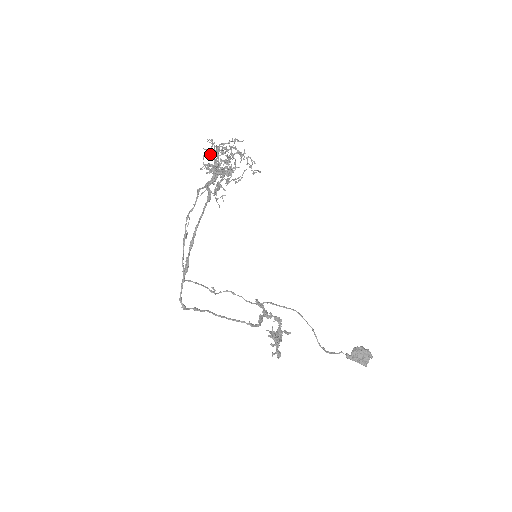
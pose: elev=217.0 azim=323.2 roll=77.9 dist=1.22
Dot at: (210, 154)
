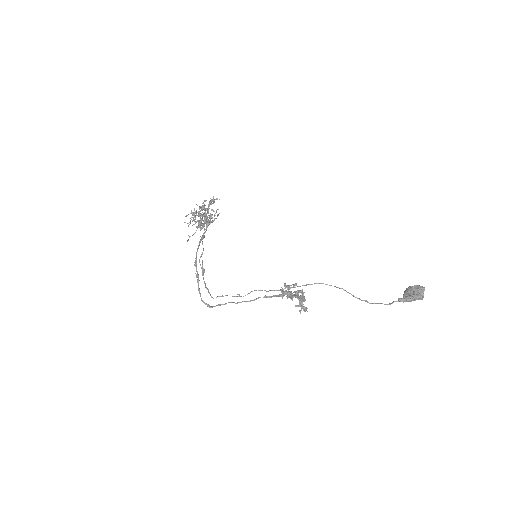
Dot at: occluded
